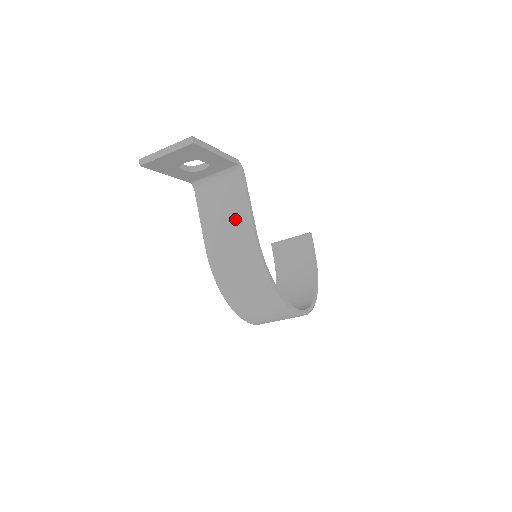
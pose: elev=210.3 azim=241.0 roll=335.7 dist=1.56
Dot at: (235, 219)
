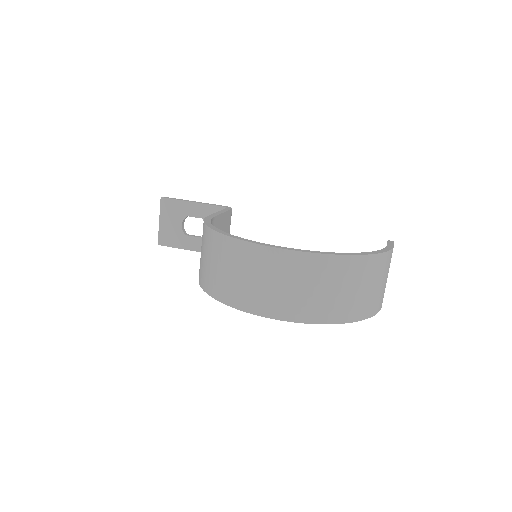
Dot at: occluded
